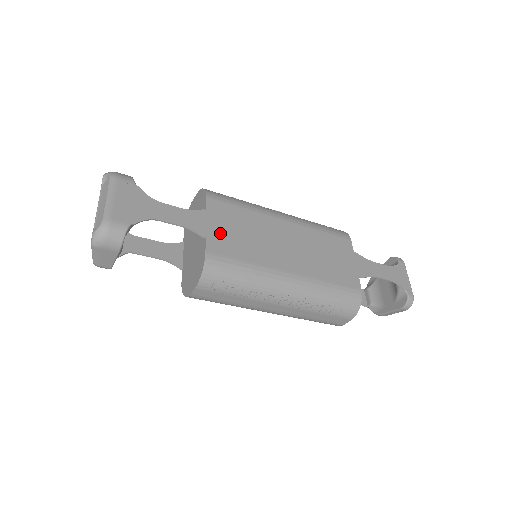
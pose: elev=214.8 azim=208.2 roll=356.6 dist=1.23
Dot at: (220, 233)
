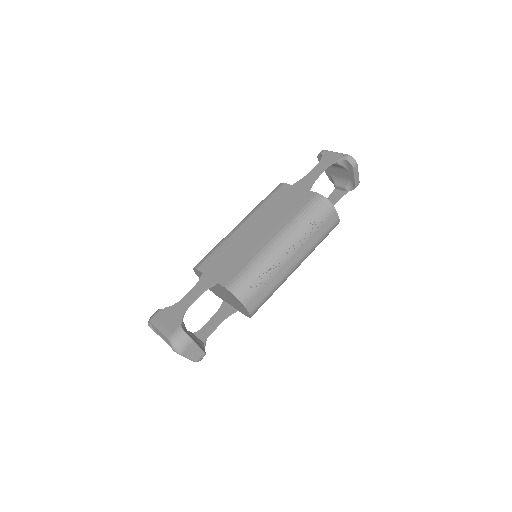
Dot at: (221, 272)
